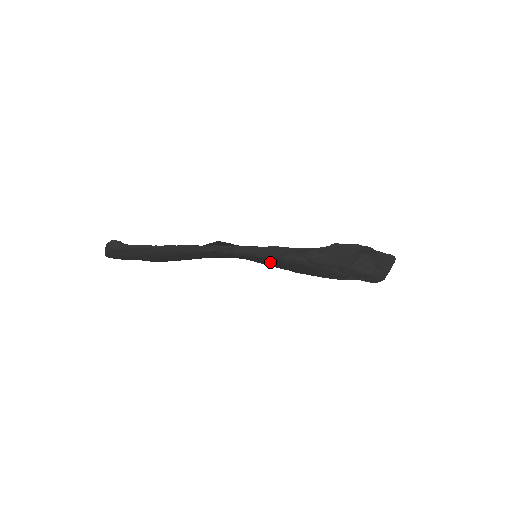
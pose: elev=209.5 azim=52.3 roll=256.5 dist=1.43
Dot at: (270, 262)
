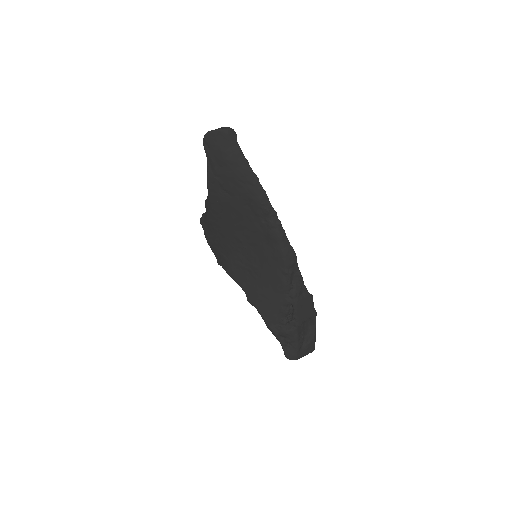
Dot at: (263, 268)
